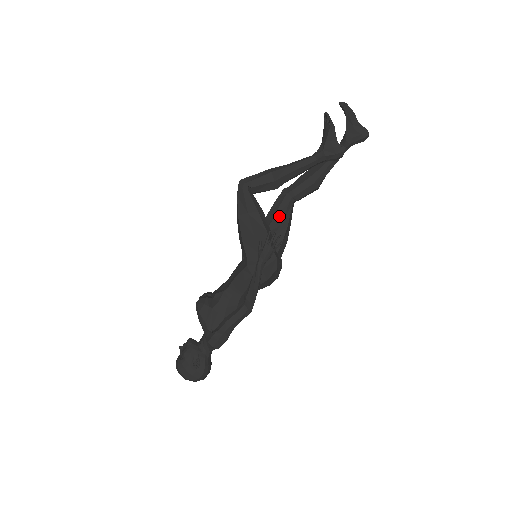
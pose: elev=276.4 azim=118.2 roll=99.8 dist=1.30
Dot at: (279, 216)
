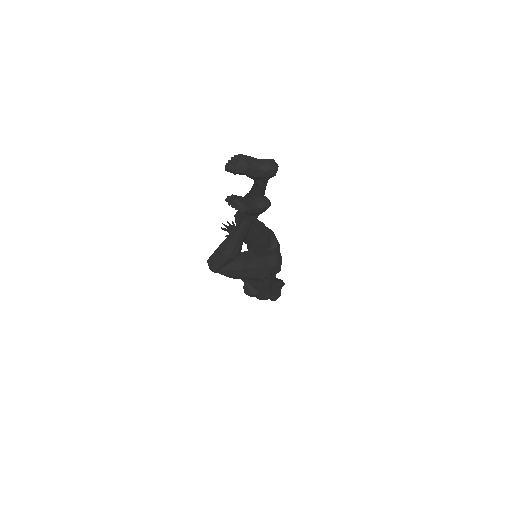
Dot at: (250, 235)
